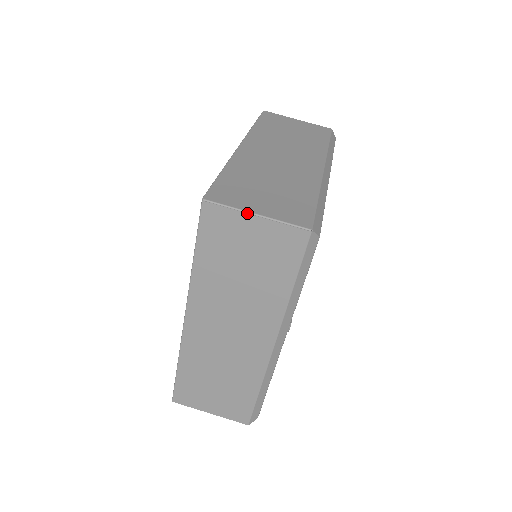
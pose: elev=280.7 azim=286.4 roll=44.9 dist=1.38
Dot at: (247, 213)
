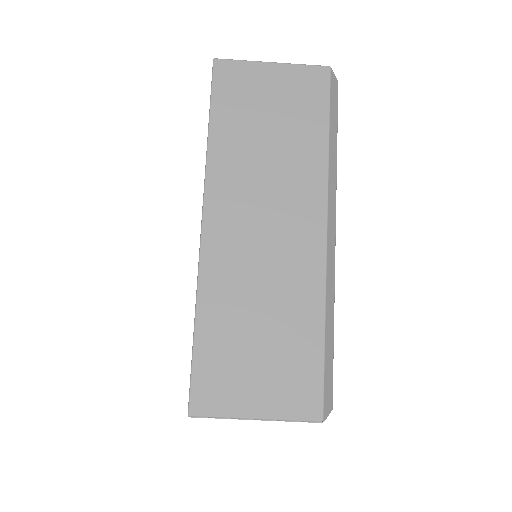
Dot at: occluded
